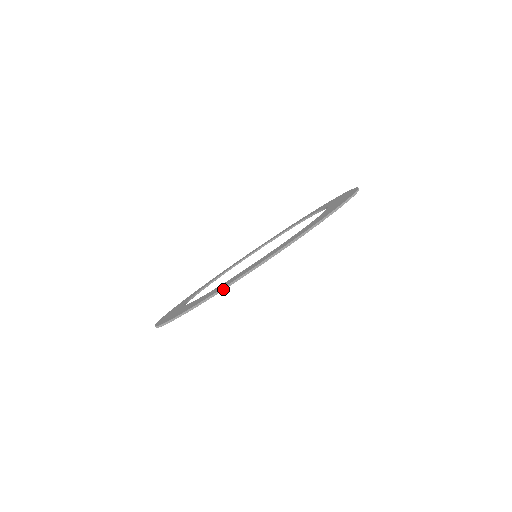
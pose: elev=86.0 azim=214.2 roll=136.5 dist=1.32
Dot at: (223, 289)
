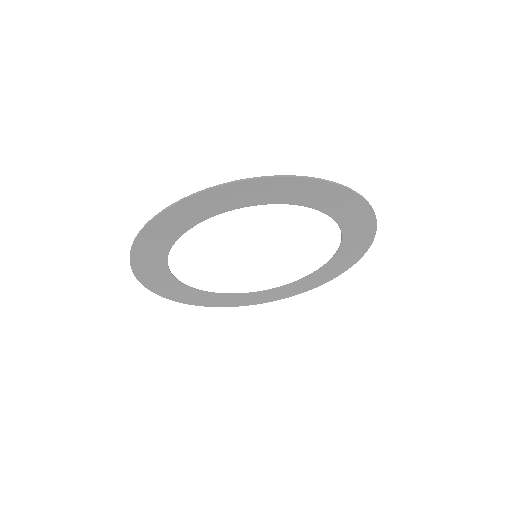
Dot at: (284, 176)
